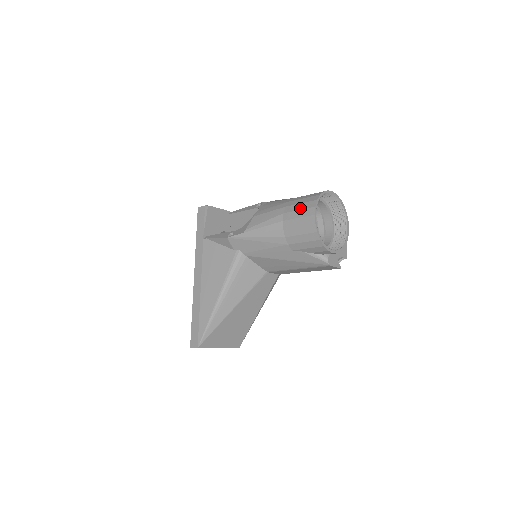
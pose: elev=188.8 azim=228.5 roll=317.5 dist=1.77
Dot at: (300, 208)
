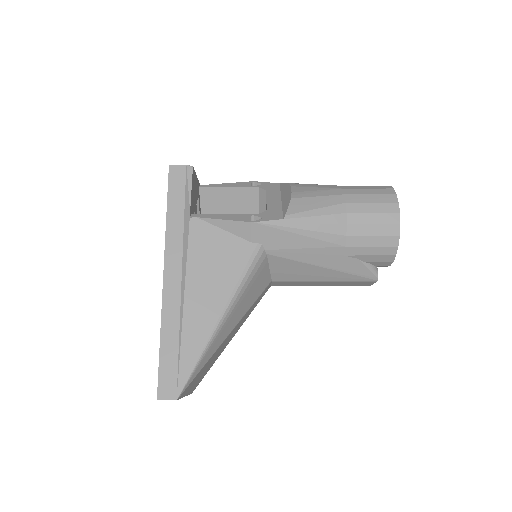
Dot at: (373, 200)
